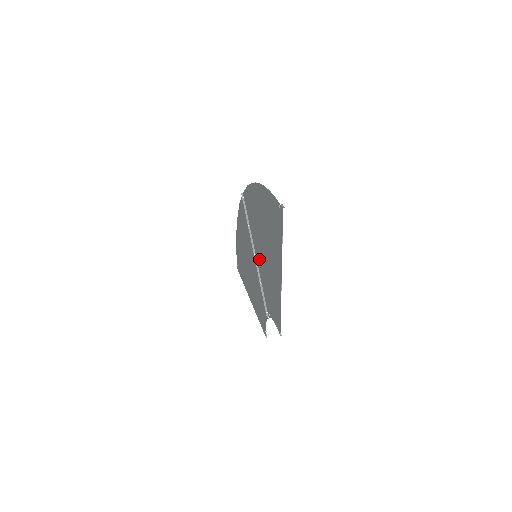
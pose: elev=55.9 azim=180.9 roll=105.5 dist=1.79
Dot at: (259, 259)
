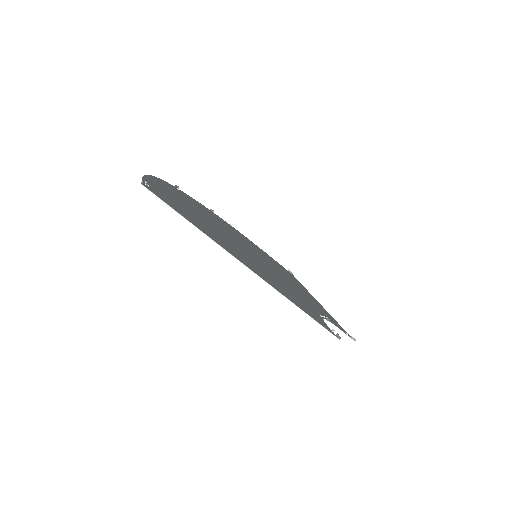
Dot at: occluded
